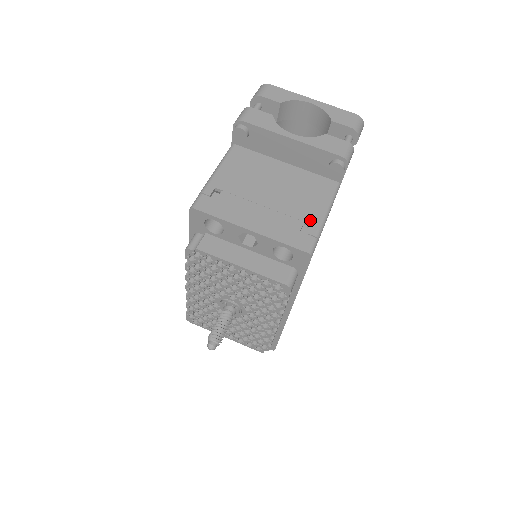
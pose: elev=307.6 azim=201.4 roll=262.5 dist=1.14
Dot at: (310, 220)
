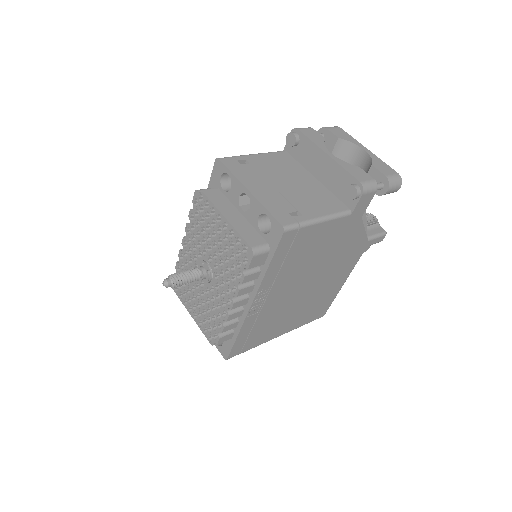
Dot at: (304, 213)
